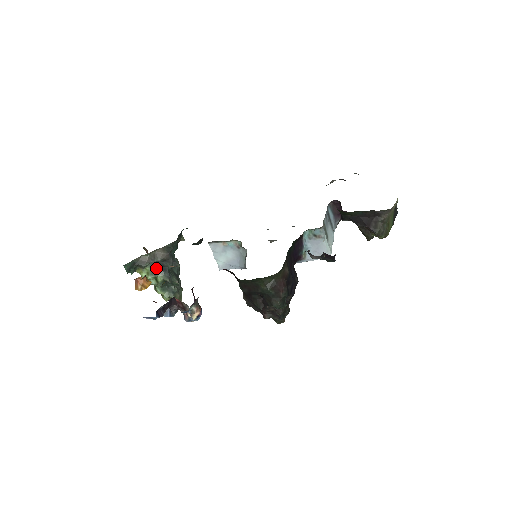
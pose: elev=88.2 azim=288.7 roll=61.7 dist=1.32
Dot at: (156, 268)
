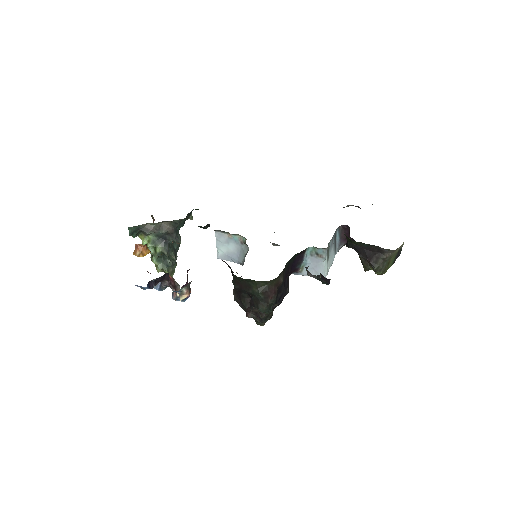
Dot at: (158, 239)
